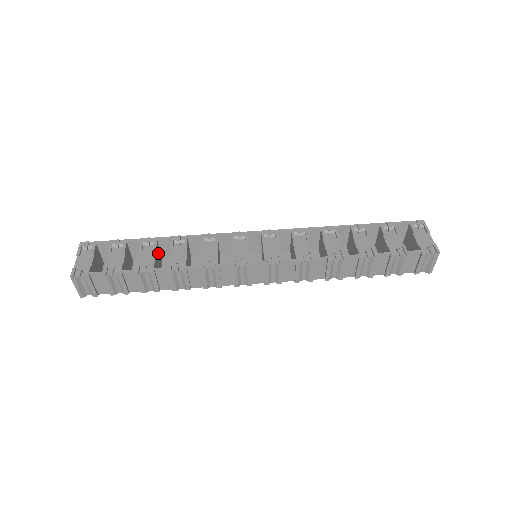
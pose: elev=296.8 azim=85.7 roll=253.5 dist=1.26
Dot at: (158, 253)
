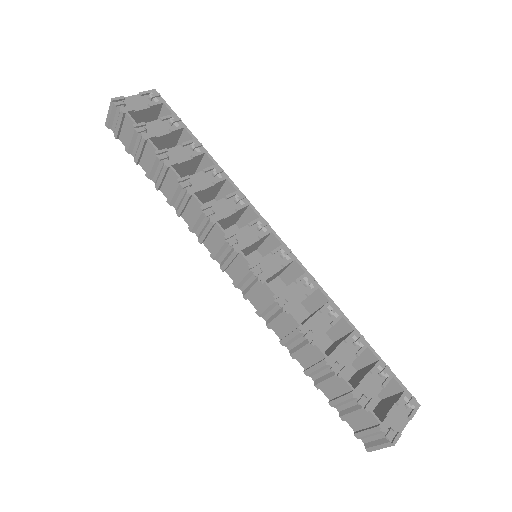
Dot at: (194, 163)
